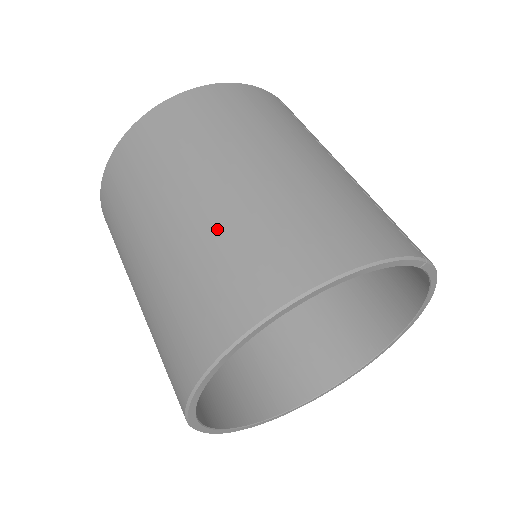
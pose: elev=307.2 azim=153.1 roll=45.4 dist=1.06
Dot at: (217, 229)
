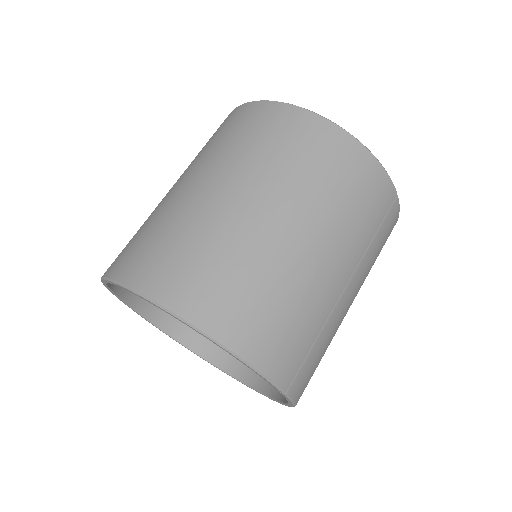
Dot at: (215, 231)
